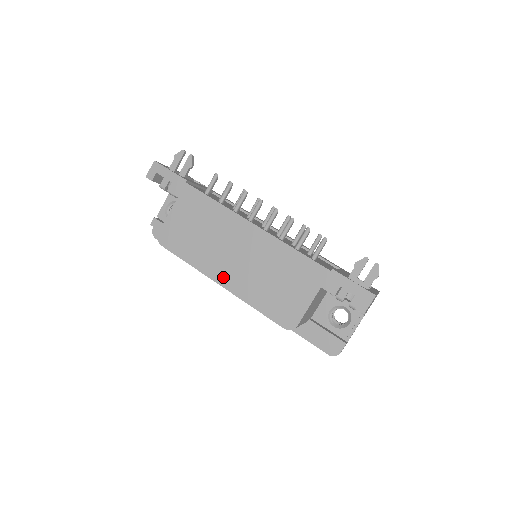
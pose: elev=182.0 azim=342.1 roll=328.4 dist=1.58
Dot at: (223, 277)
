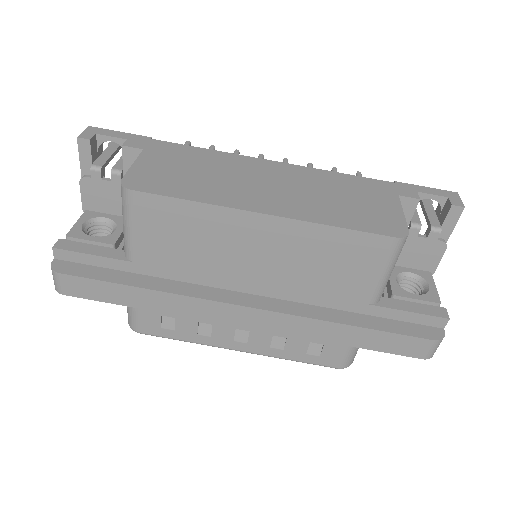
Dot at: (264, 205)
